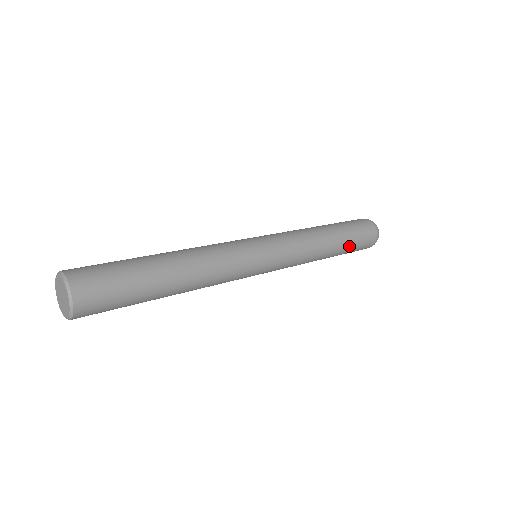
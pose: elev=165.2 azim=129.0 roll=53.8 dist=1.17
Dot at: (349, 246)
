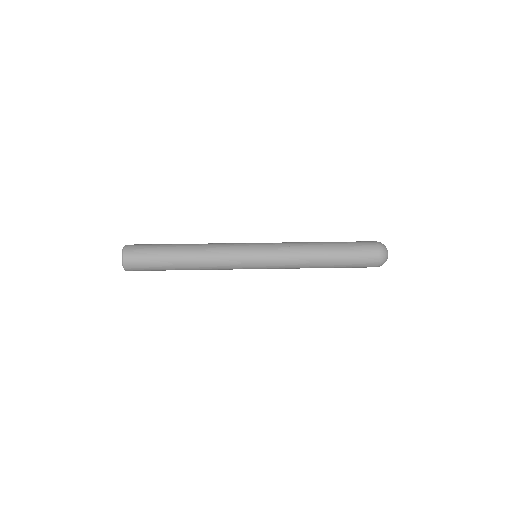
Dot at: (344, 261)
